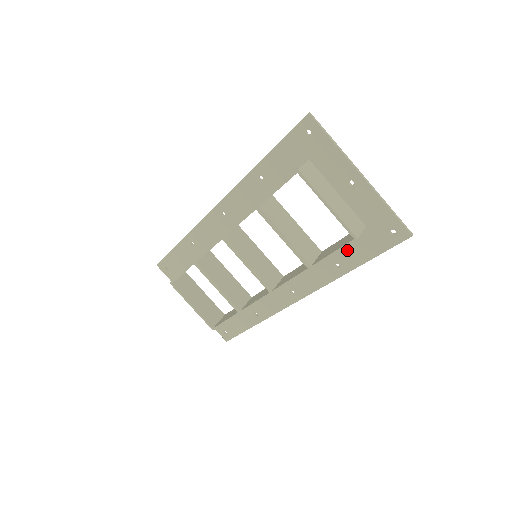
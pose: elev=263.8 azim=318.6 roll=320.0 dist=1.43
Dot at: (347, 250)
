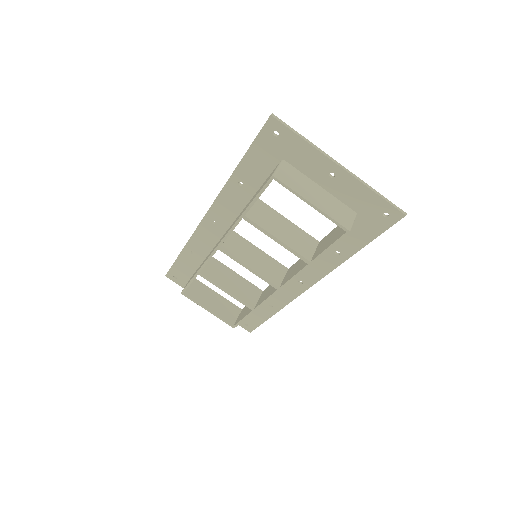
Dot at: (344, 238)
